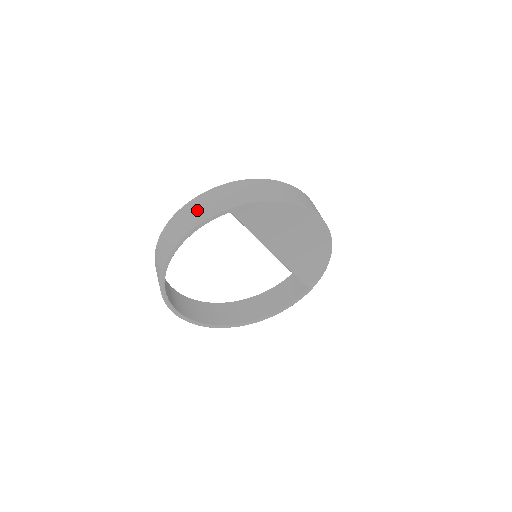
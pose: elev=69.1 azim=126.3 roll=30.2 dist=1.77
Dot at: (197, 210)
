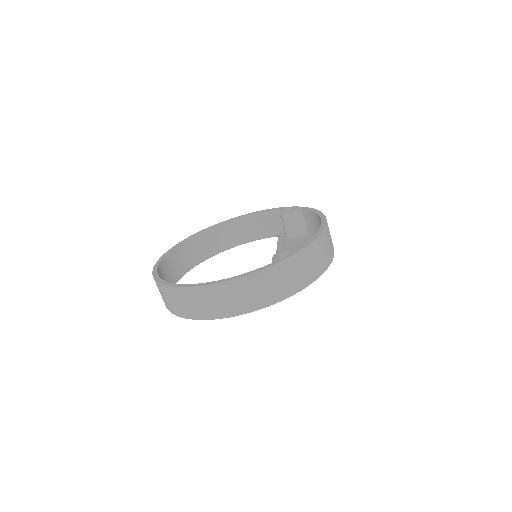
Dot at: (237, 298)
